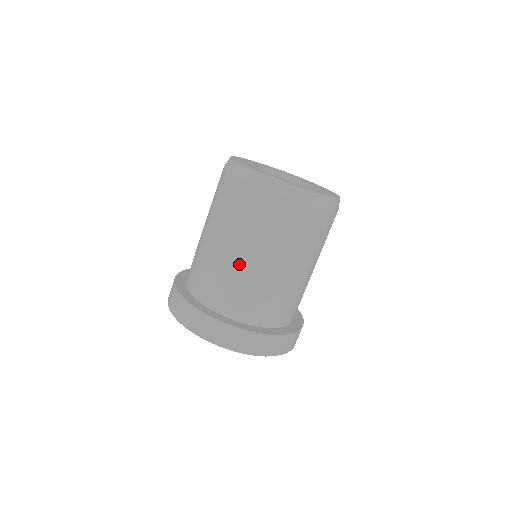
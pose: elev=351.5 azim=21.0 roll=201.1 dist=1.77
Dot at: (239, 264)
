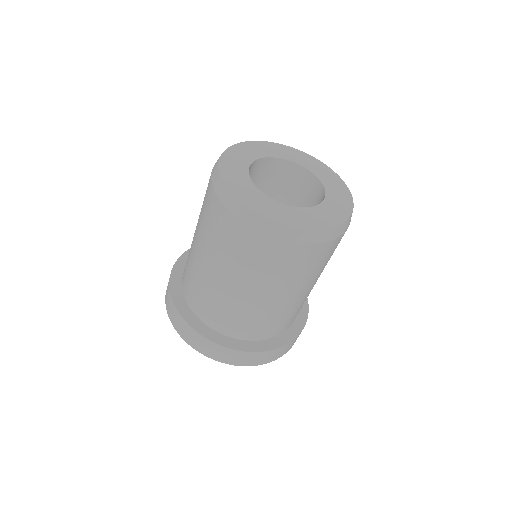
Dot at: (193, 246)
